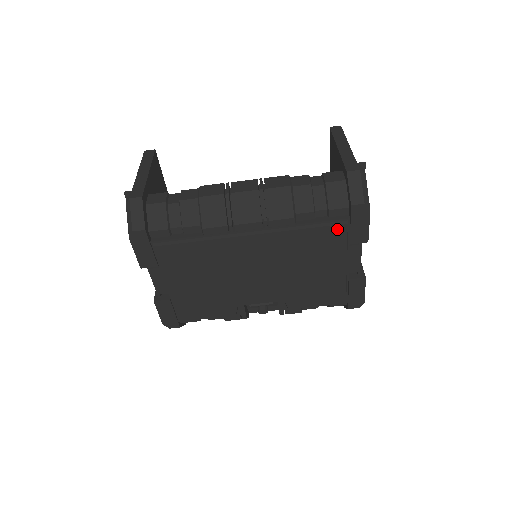
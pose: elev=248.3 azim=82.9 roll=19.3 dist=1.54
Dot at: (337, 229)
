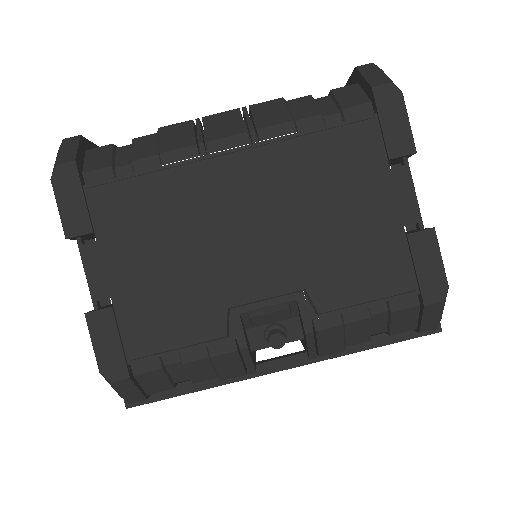
Dot at: (361, 130)
